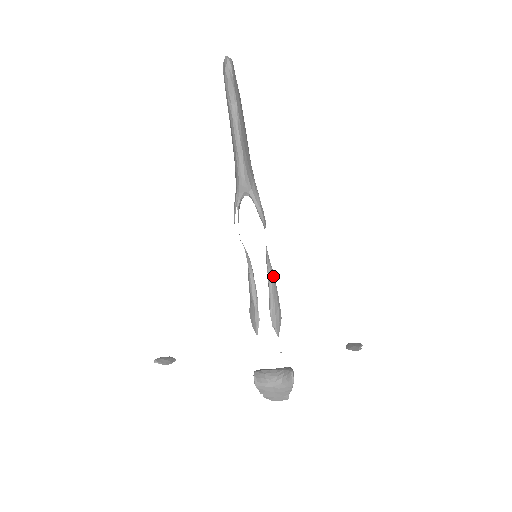
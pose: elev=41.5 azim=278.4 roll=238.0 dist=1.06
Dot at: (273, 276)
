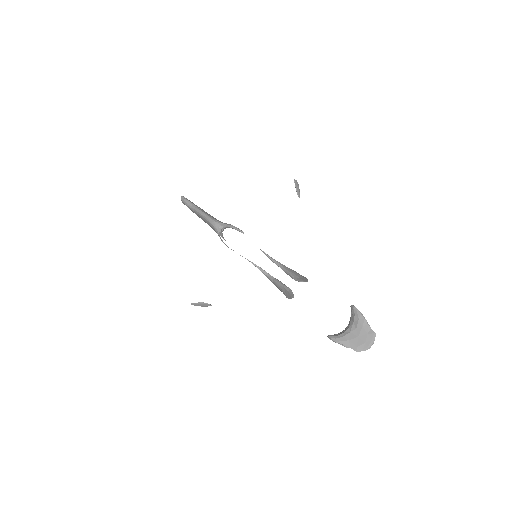
Dot at: (283, 265)
